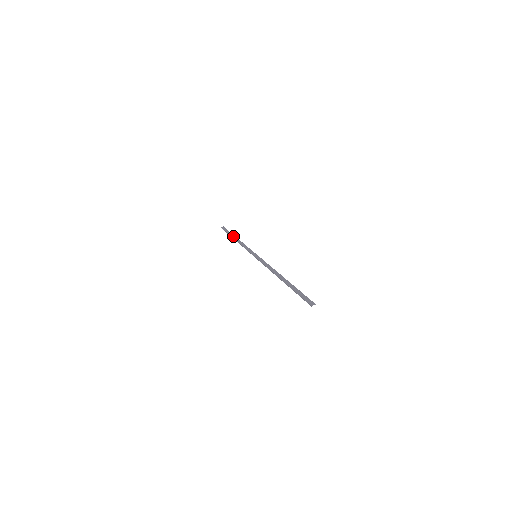
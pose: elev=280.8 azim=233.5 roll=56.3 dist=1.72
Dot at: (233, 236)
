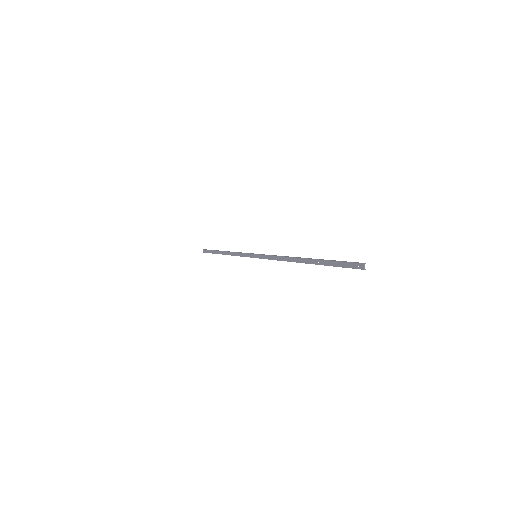
Dot at: (219, 253)
